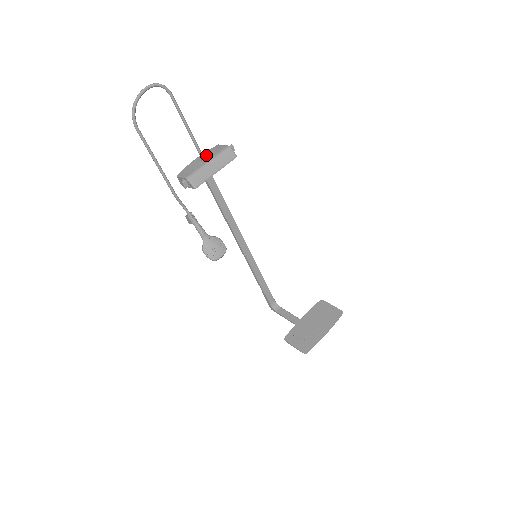
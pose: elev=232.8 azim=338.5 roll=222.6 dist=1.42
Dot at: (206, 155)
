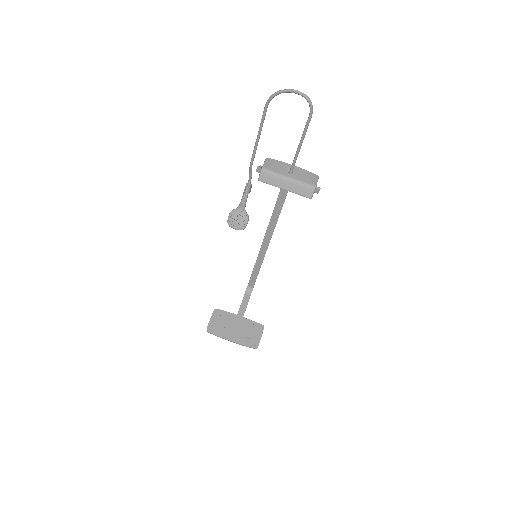
Dot at: (298, 172)
